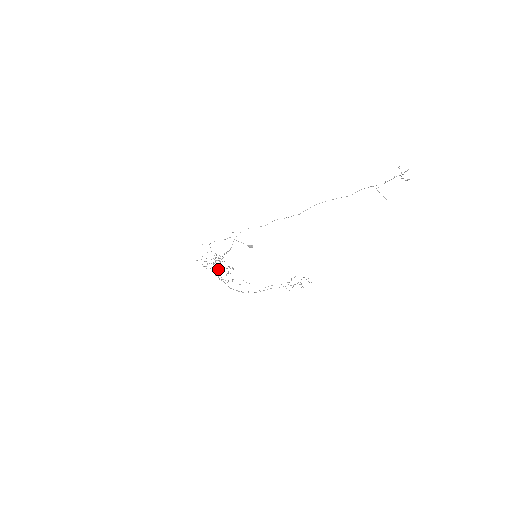
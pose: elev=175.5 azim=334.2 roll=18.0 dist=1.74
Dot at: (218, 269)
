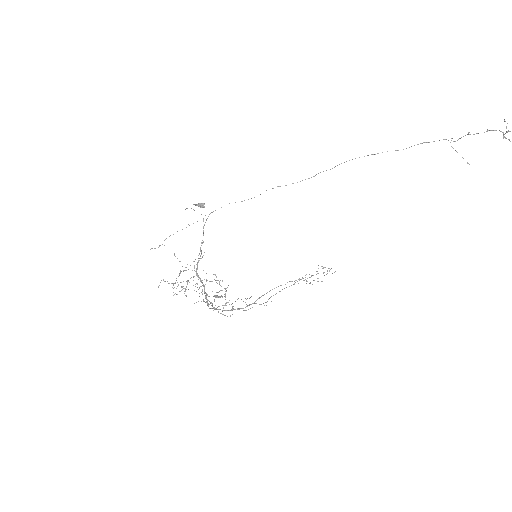
Dot at: (206, 297)
